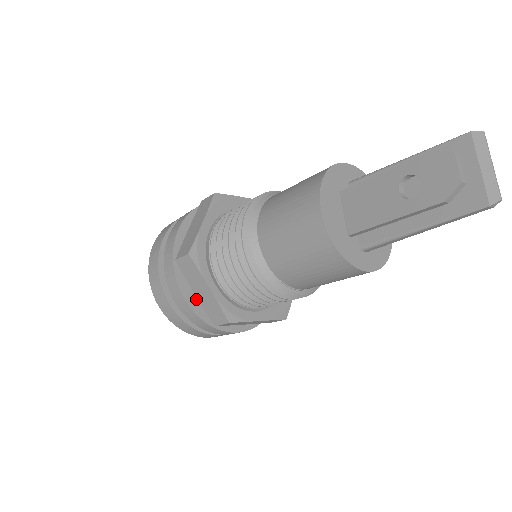
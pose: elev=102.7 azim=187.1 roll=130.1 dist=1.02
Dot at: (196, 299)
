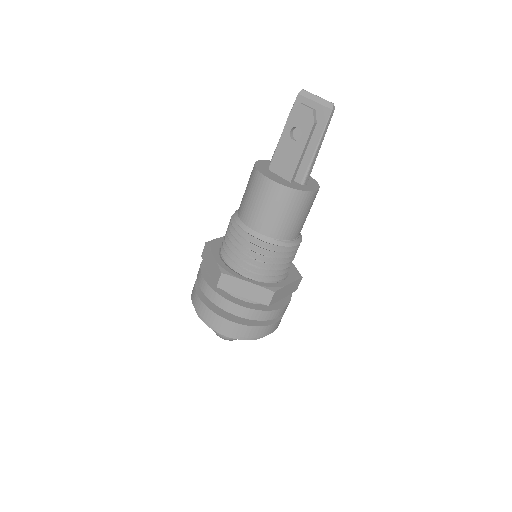
Dot at: (245, 302)
